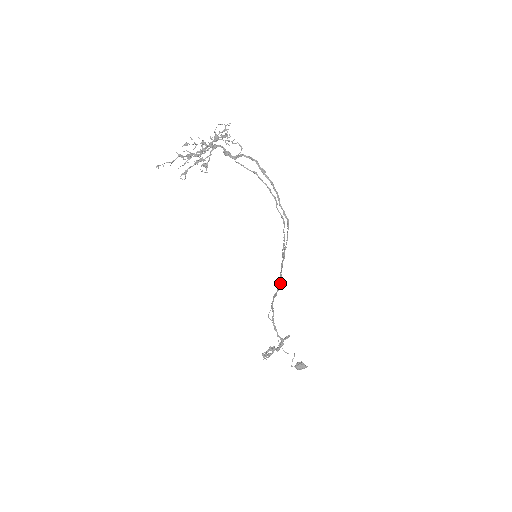
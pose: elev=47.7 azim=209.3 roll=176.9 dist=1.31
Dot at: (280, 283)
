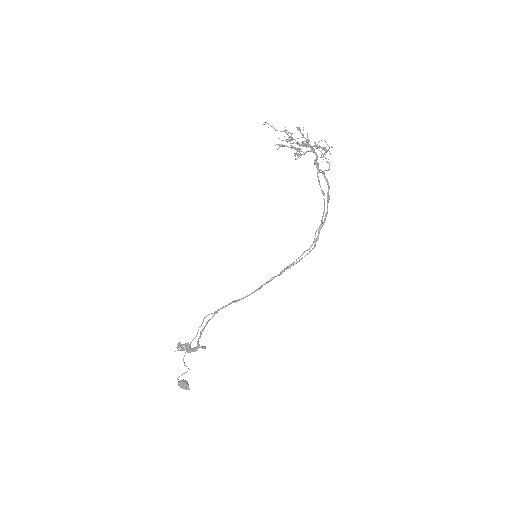
Dot at: occluded
